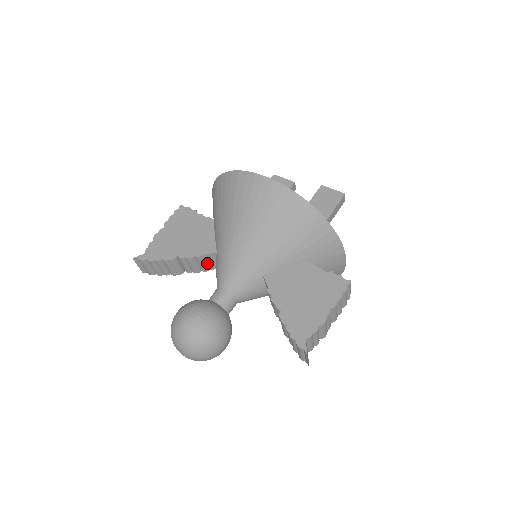
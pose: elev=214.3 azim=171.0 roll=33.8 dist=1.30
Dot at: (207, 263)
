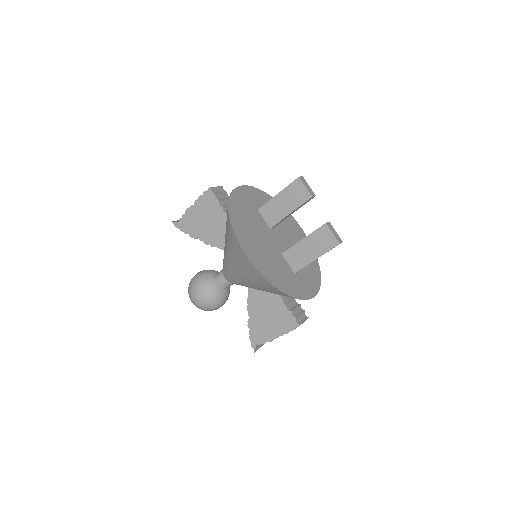
Dot at: occluded
